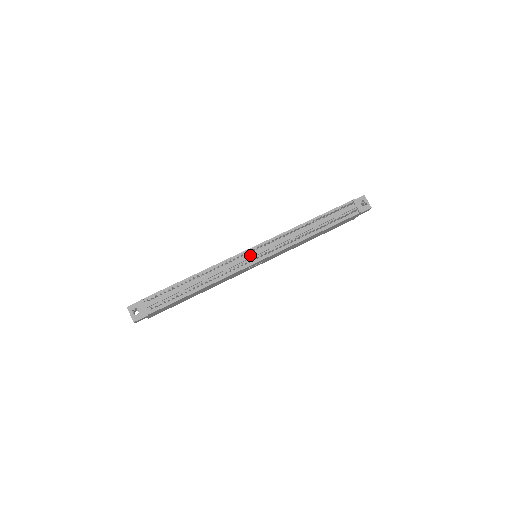
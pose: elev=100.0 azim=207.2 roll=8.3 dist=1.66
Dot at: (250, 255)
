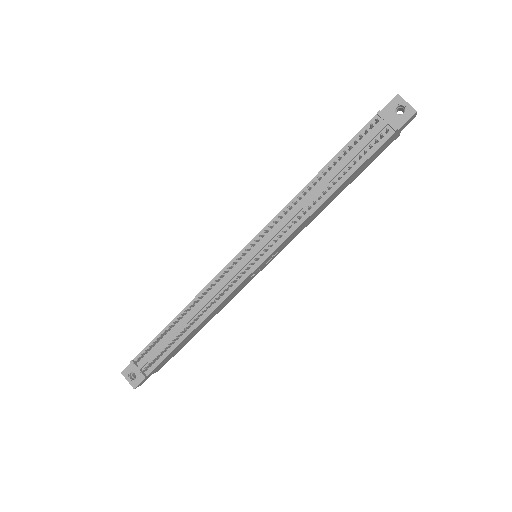
Dot at: (241, 263)
